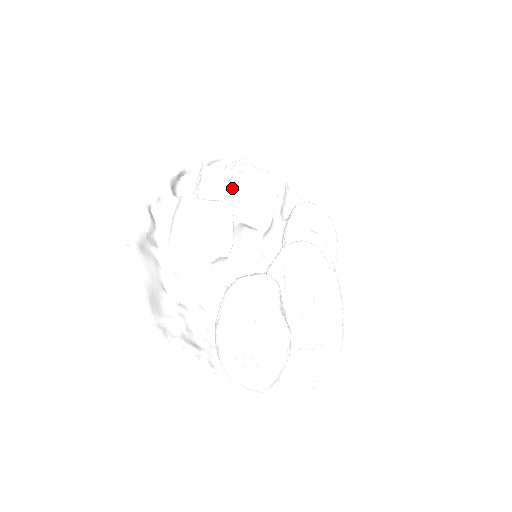
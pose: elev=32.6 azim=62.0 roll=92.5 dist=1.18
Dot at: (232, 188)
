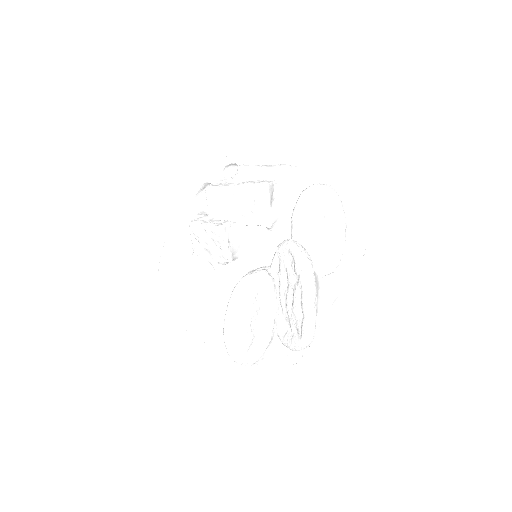
Dot at: (230, 201)
